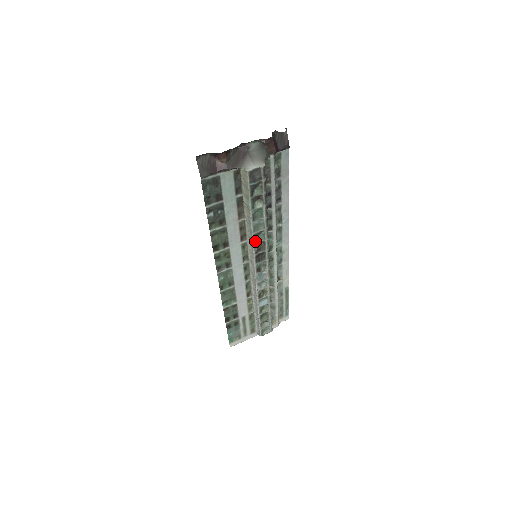
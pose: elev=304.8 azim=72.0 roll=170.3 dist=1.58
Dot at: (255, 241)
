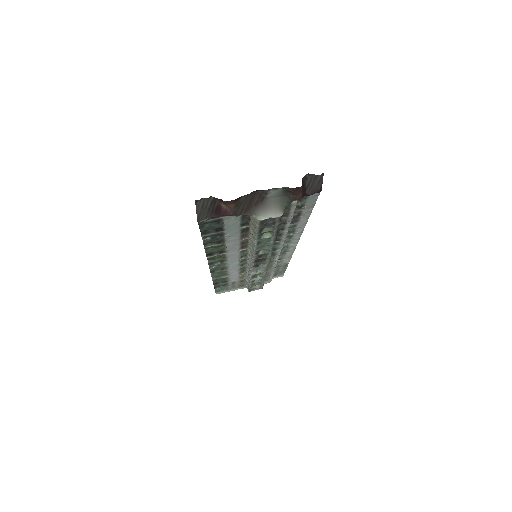
Dot at: (256, 253)
